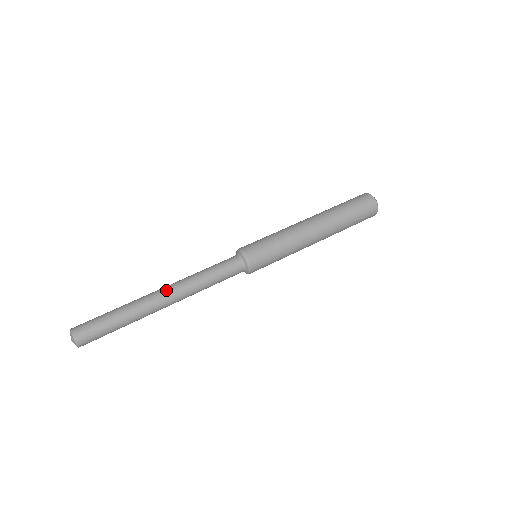
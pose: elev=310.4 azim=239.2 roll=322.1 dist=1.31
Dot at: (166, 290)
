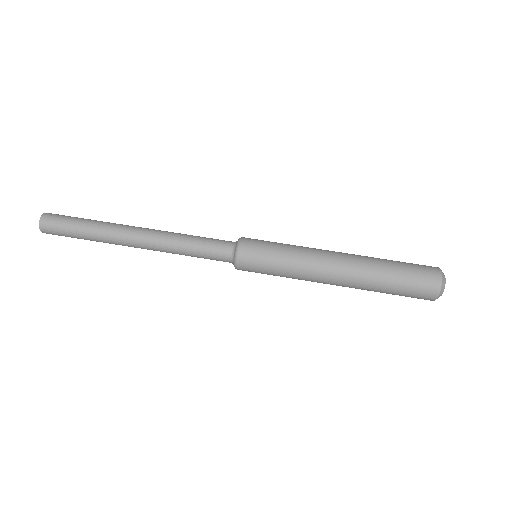
Dot at: (145, 228)
